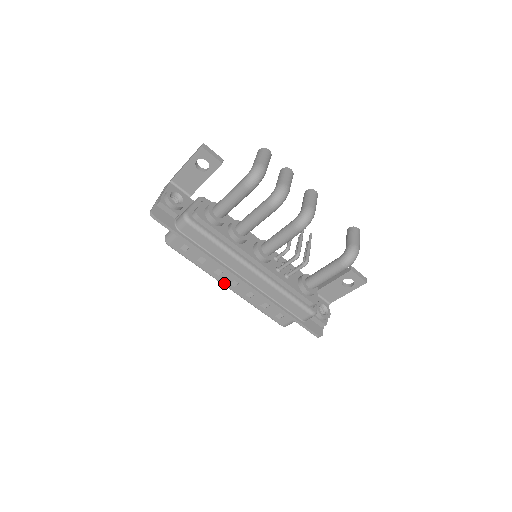
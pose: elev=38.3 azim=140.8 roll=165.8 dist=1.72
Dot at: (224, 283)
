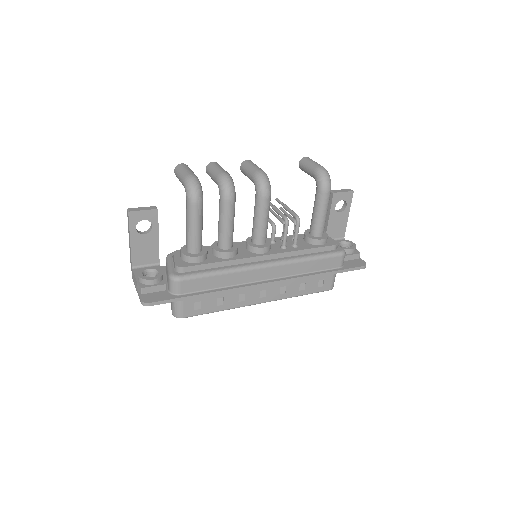
Dot at: (255, 302)
